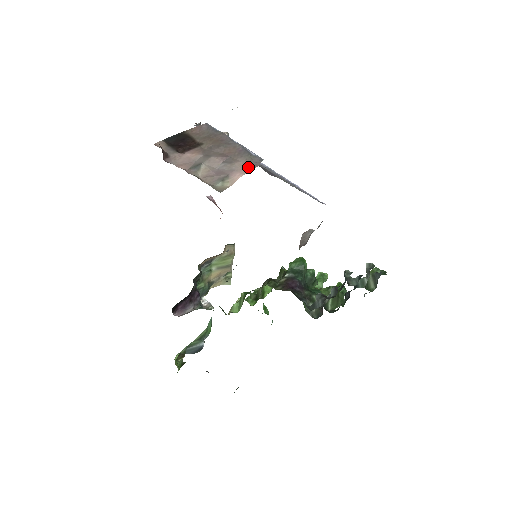
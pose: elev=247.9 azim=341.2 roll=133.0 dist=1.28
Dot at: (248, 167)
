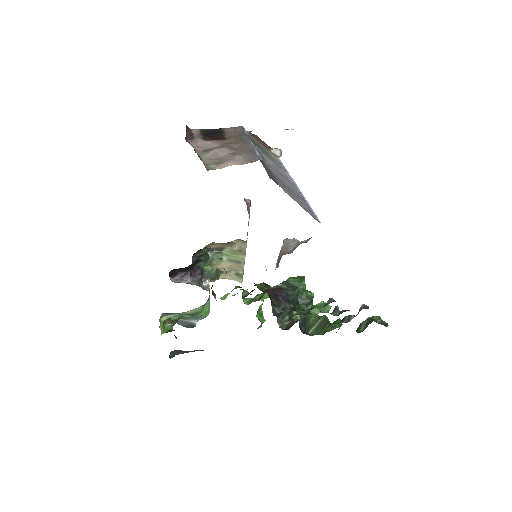
Dot at: (245, 161)
